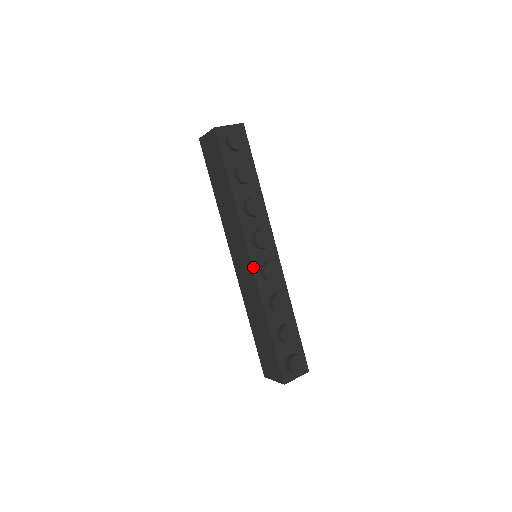
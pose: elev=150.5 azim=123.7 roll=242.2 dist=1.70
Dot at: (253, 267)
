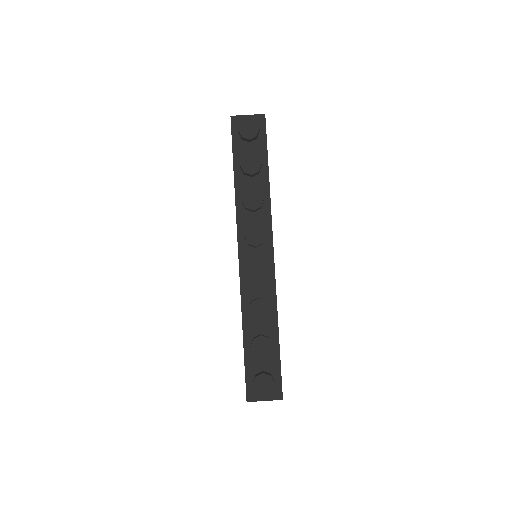
Dot at: (240, 264)
